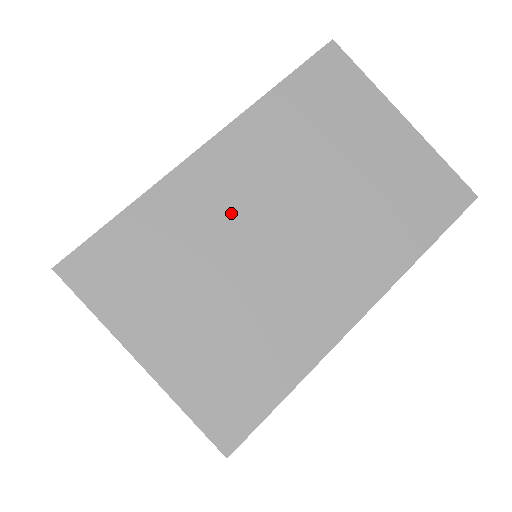
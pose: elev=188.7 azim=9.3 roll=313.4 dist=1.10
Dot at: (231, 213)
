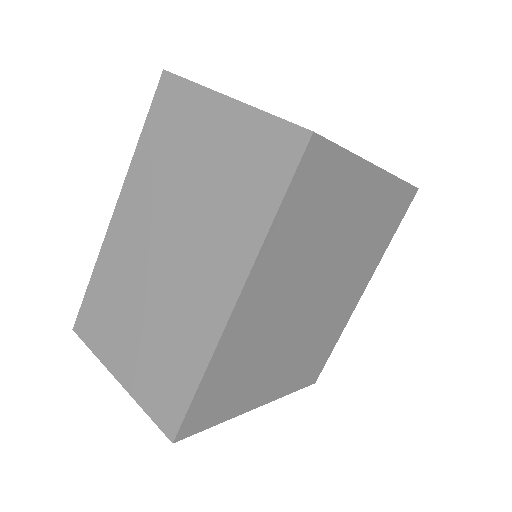
Dot at: (137, 254)
